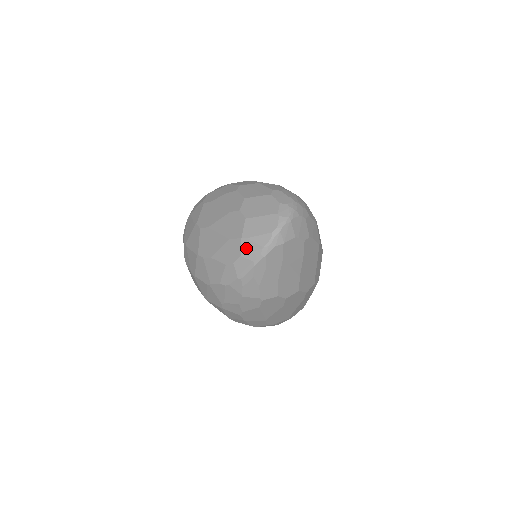
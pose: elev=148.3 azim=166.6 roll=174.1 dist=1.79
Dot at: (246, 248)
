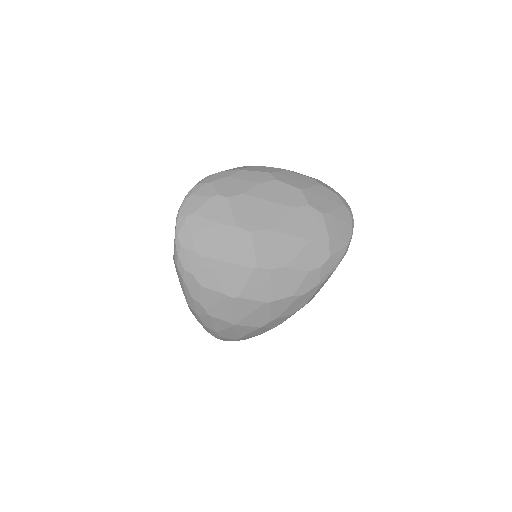
Dot at: (334, 247)
